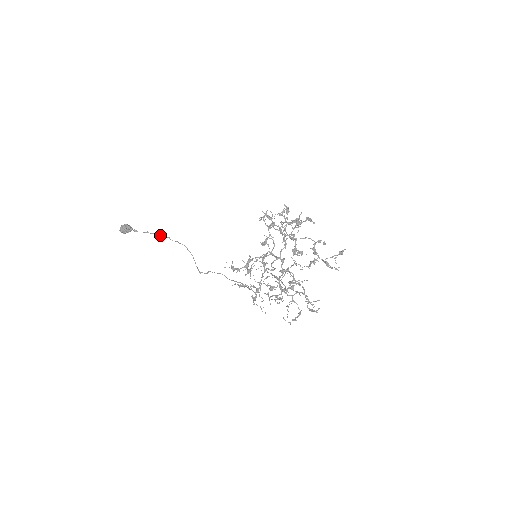
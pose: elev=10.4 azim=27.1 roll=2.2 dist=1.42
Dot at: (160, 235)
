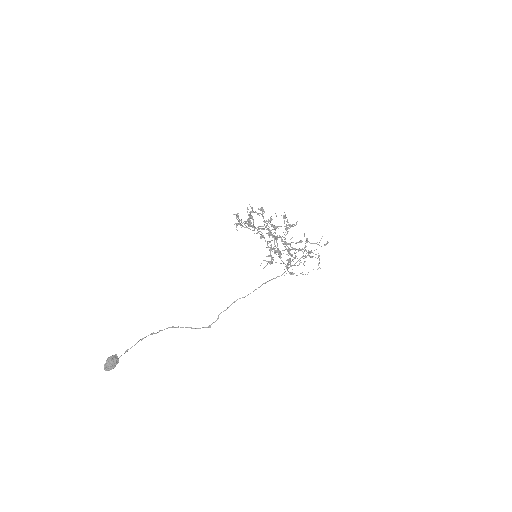
Dot at: occluded
